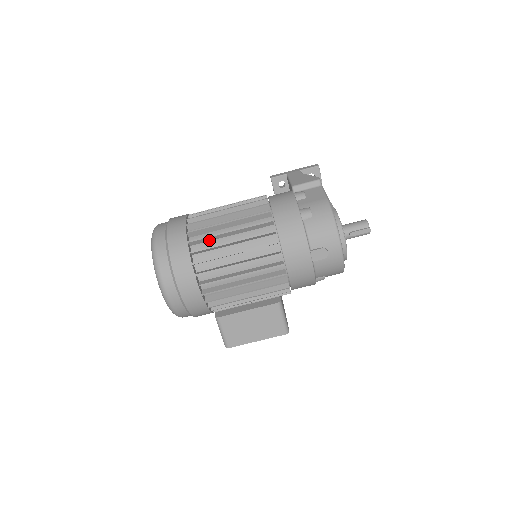
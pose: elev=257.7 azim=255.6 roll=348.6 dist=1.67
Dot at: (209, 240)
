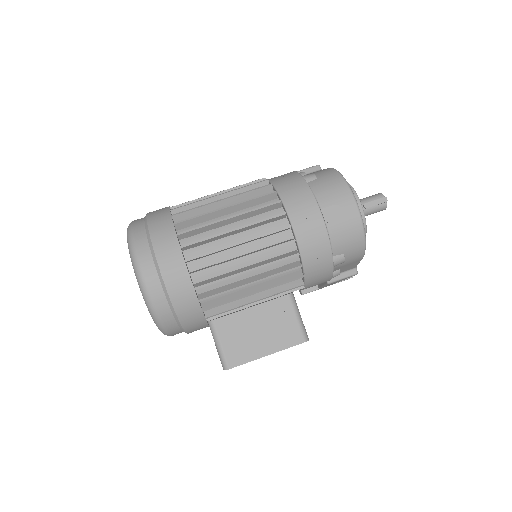
Dot at: occluded
